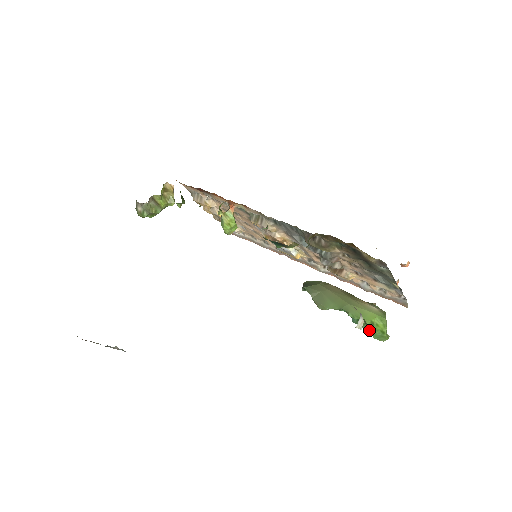
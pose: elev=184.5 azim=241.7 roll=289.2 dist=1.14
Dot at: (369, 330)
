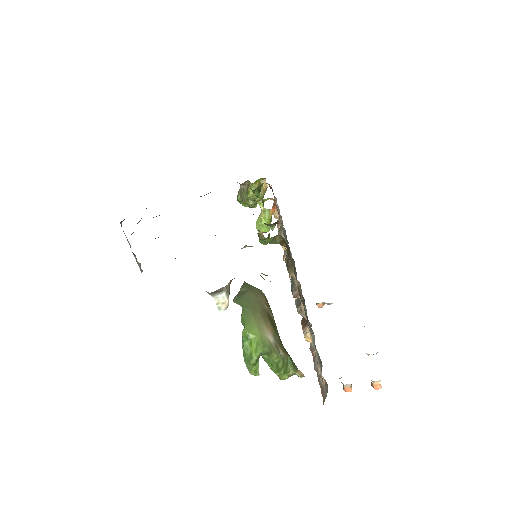
Dot at: (244, 344)
